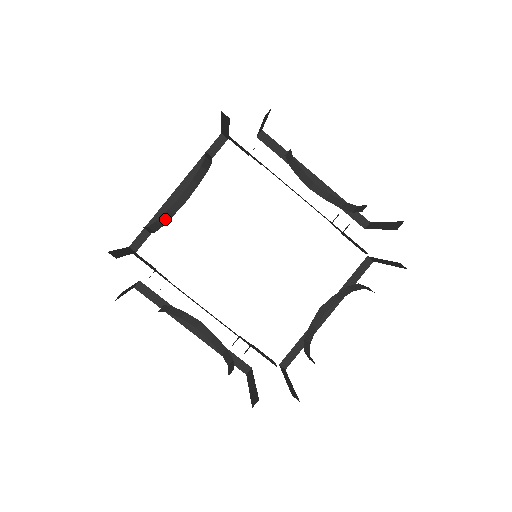
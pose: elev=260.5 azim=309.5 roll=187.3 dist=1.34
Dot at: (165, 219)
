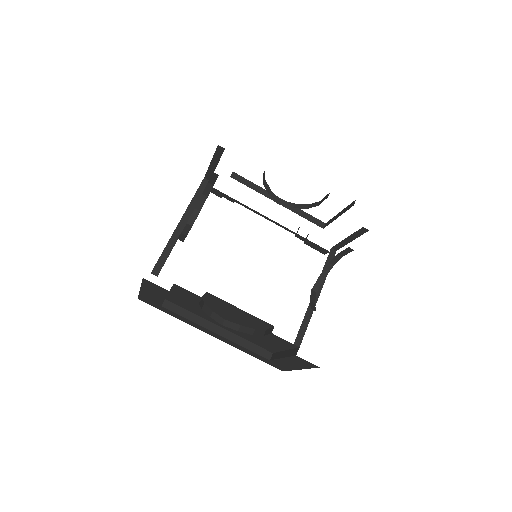
Dot at: (182, 238)
